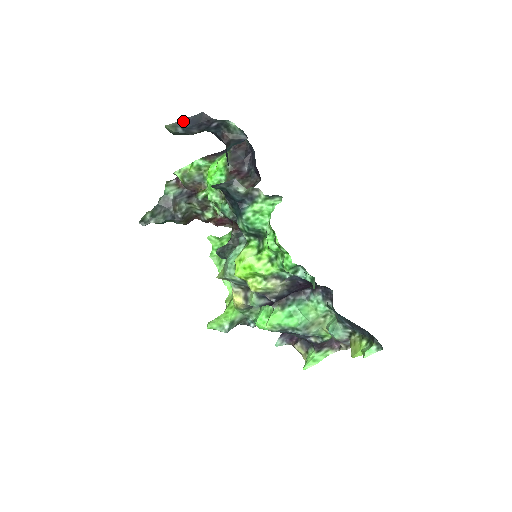
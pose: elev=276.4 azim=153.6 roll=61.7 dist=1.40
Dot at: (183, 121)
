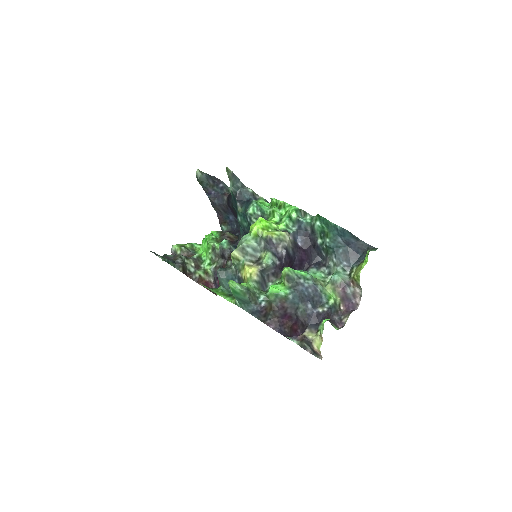
Dot at: (206, 174)
